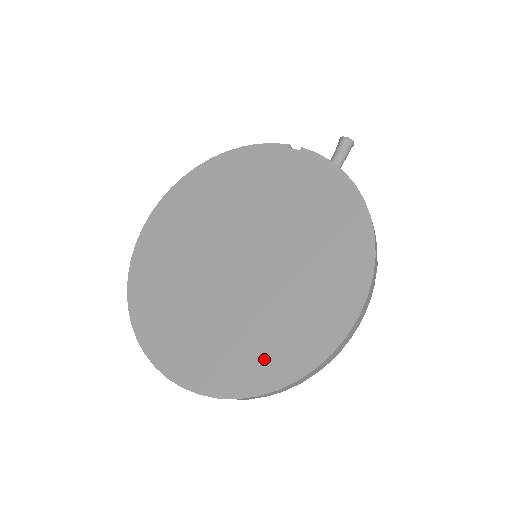
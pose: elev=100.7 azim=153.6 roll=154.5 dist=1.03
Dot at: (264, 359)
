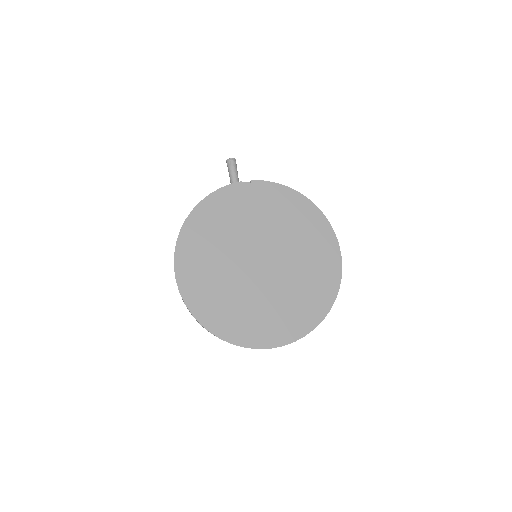
Dot at: (314, 302)
